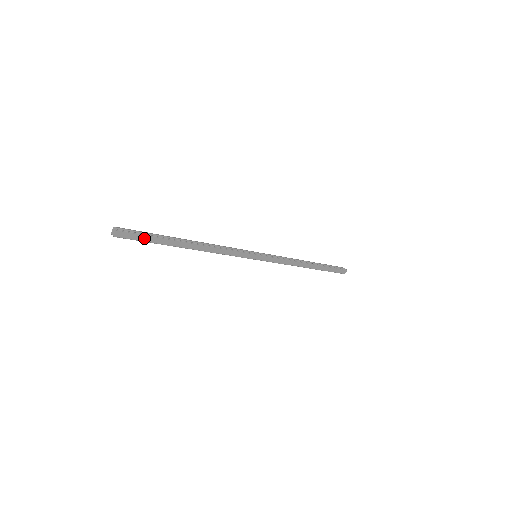
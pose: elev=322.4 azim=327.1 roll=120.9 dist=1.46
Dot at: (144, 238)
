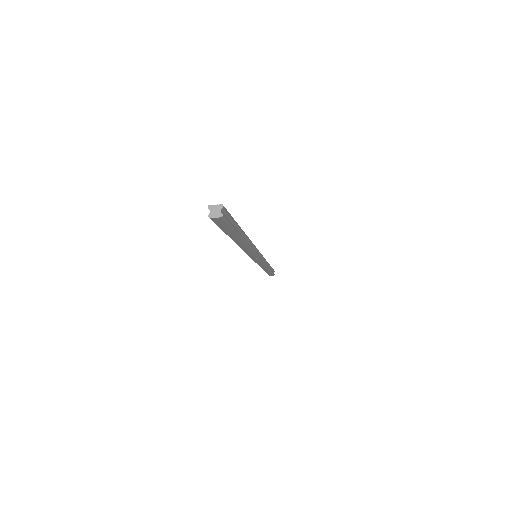
Dot at: (227, 228)
